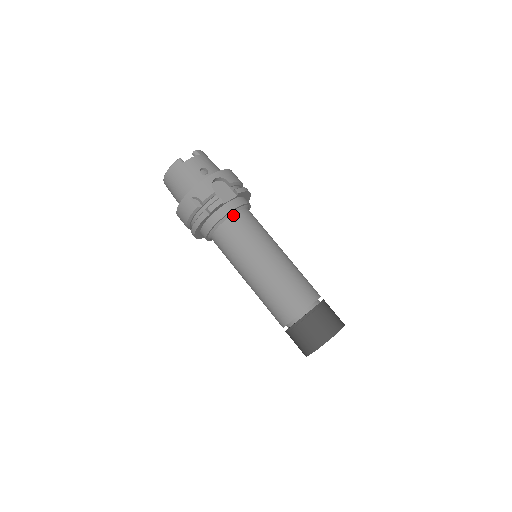
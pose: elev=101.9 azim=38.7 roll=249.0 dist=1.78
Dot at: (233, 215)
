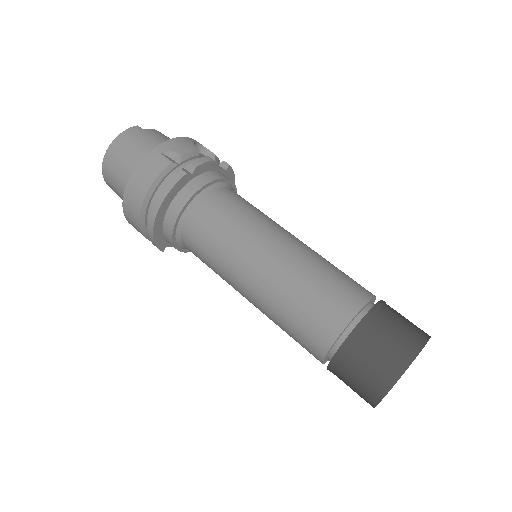
Dot at: (224, 187)
